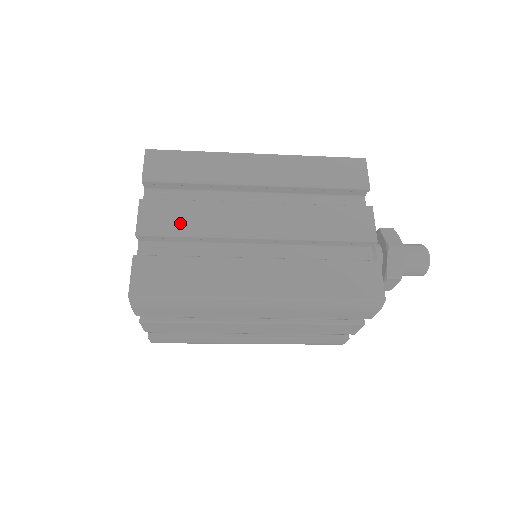
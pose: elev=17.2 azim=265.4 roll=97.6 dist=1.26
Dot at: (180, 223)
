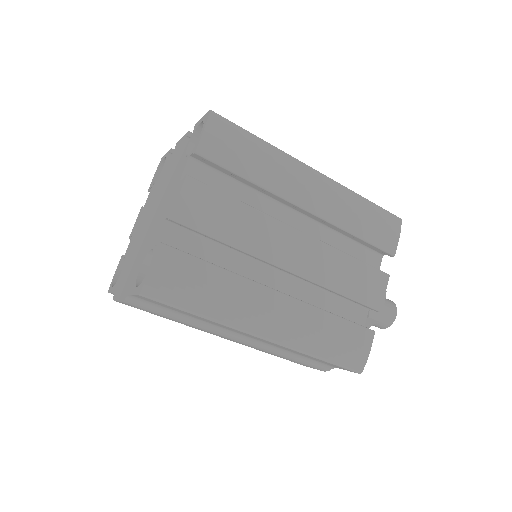
Dot at: occluded
